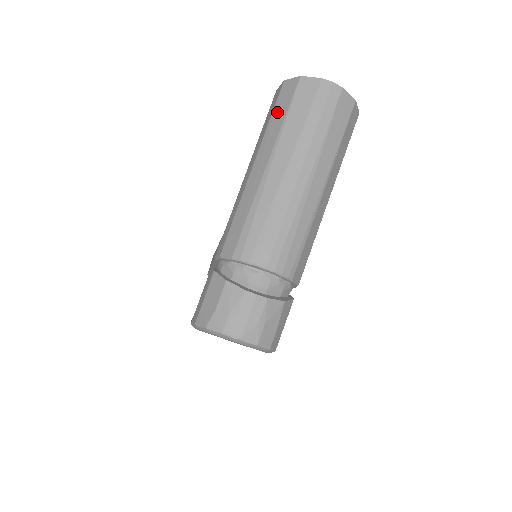
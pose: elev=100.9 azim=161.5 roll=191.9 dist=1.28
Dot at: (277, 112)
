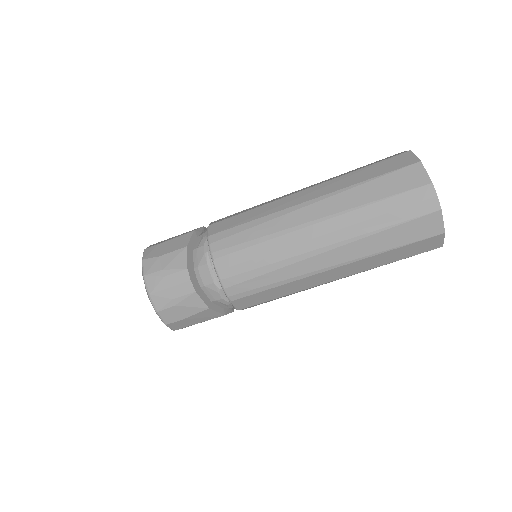
Dot at: (370, 169)
